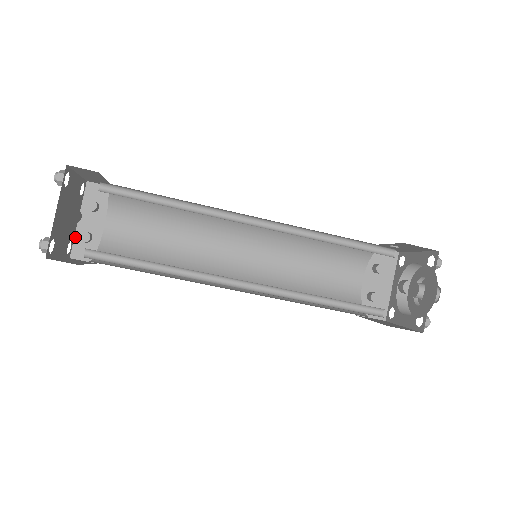
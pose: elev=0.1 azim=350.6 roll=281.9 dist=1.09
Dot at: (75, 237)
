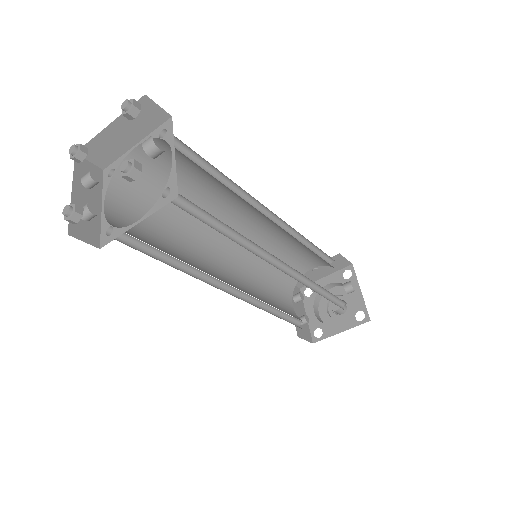
Dot at: occluded
